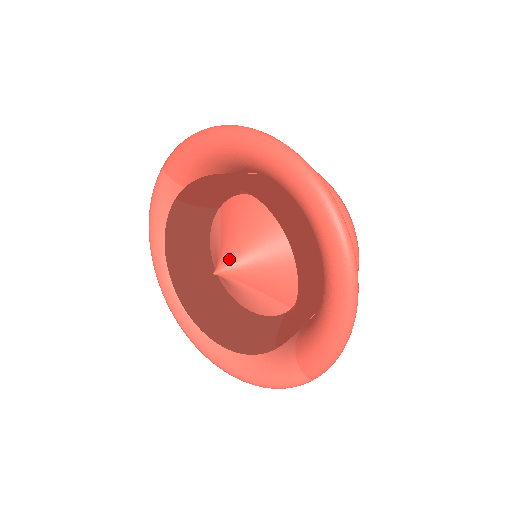
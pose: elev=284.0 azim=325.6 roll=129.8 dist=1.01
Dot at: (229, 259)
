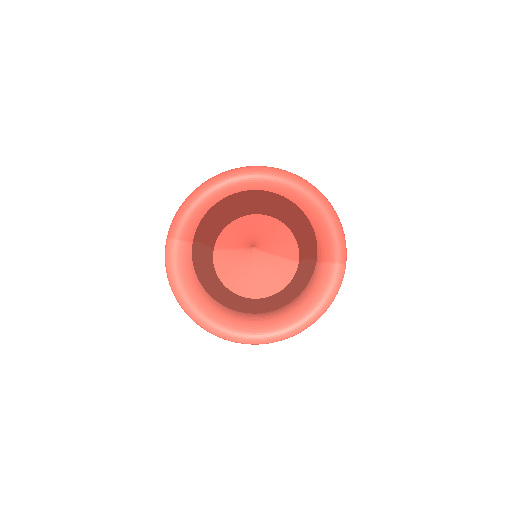
Dot at: (253, 241)
